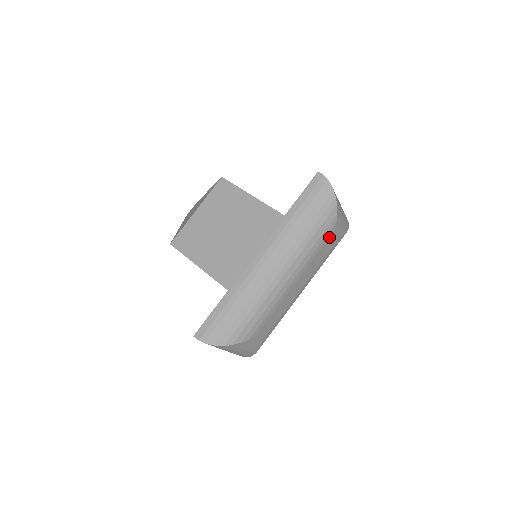
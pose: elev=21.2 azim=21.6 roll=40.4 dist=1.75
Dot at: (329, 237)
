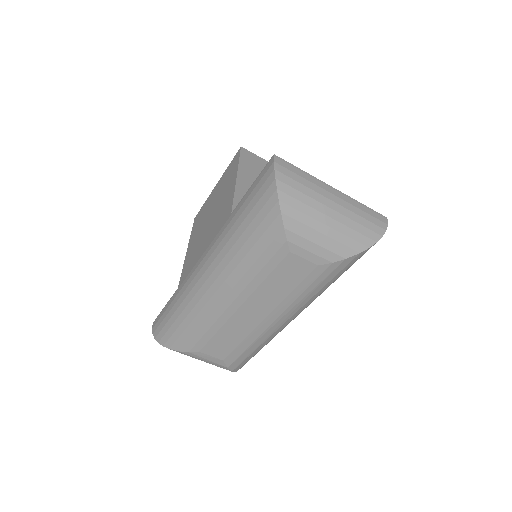
Dot at: (283, 259)
